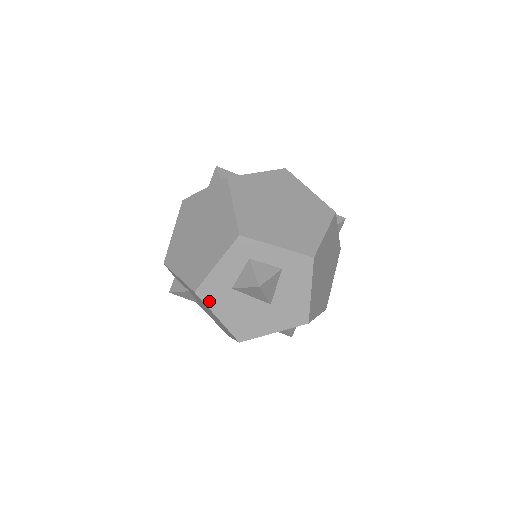
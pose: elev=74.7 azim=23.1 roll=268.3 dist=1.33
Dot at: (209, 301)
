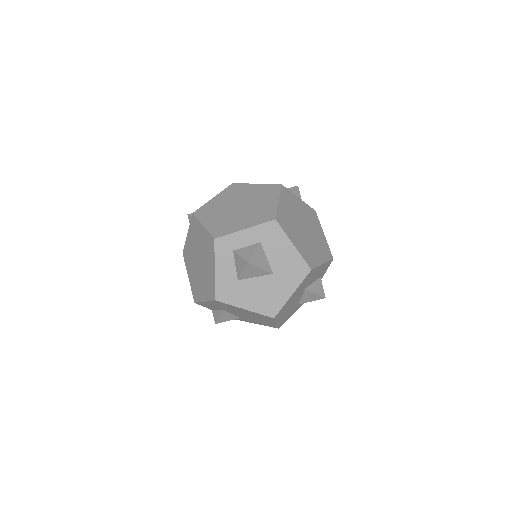
Dot at: (230, 300)
